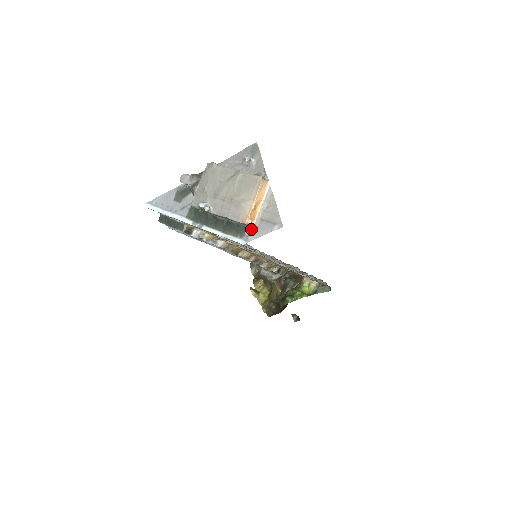
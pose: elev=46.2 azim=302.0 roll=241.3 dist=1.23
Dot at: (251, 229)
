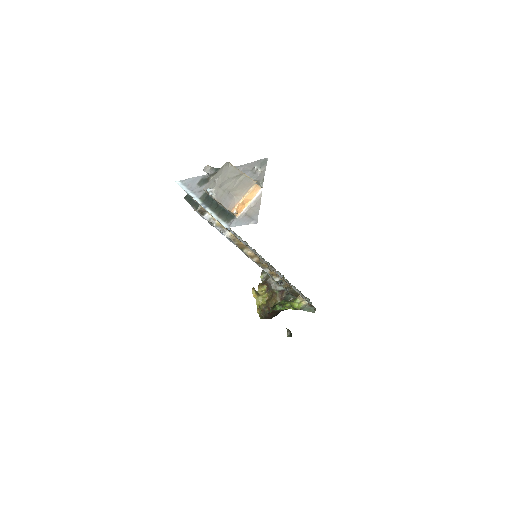
Dot at: (236, 219)
